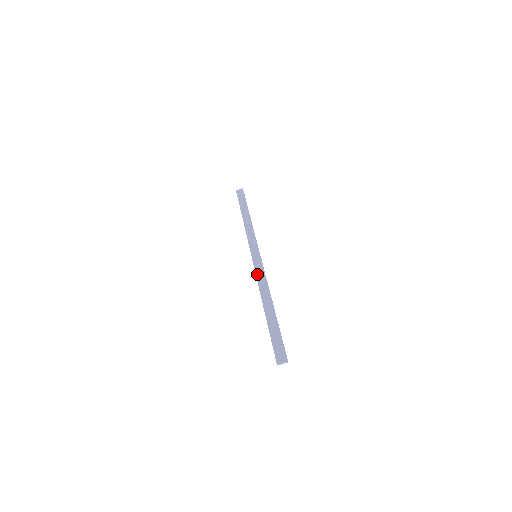
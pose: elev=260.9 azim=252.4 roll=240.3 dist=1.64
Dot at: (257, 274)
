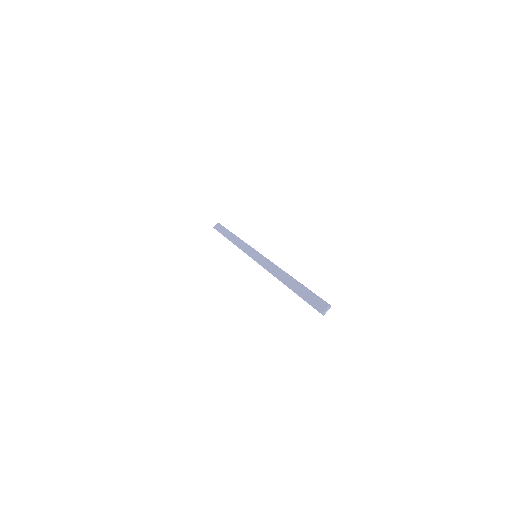
Dot at: (264, 266)
